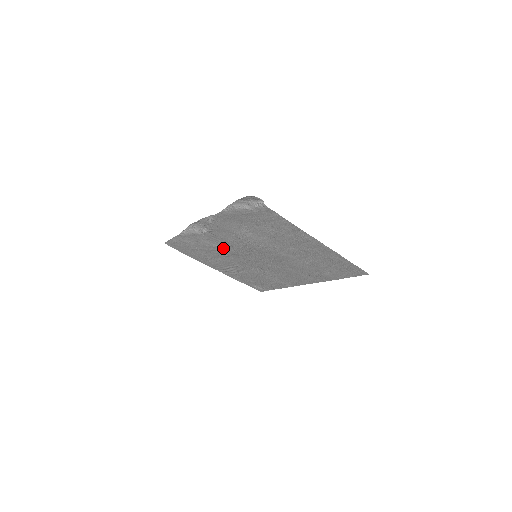
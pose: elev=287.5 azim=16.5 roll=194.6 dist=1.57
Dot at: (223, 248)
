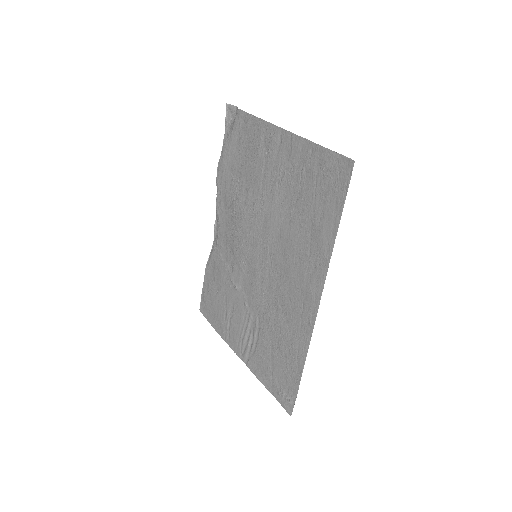
Dot at: (232, 266)
